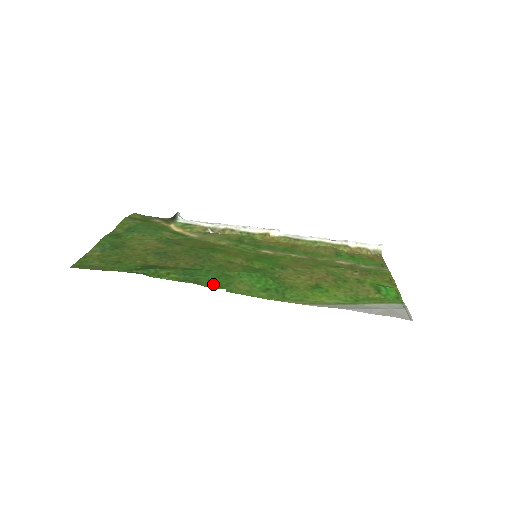
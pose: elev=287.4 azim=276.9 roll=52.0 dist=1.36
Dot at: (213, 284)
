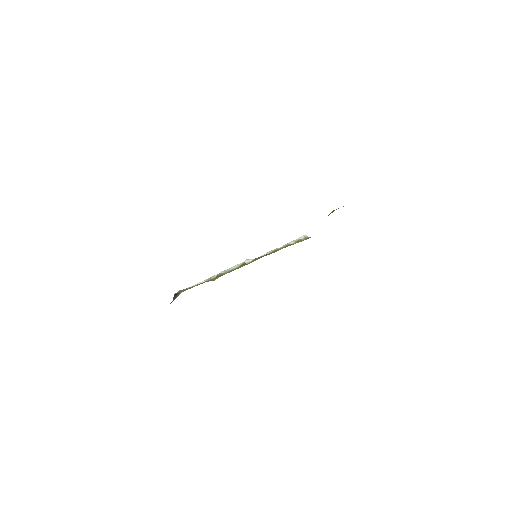
Dot at: occluded
